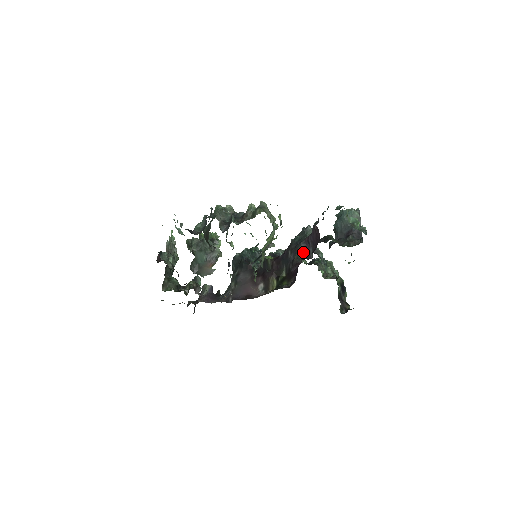
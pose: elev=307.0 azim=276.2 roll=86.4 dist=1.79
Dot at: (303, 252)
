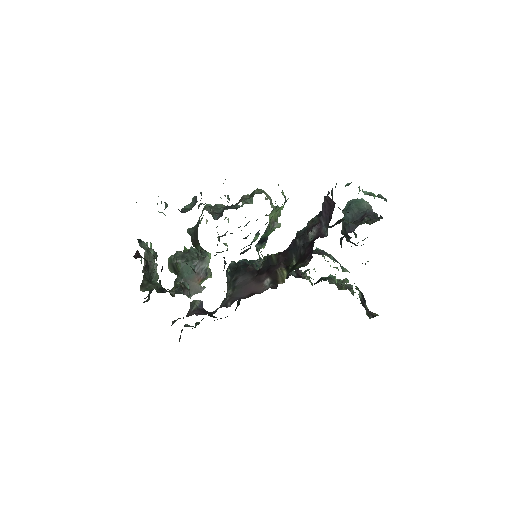
Dot at: (318, 216)
